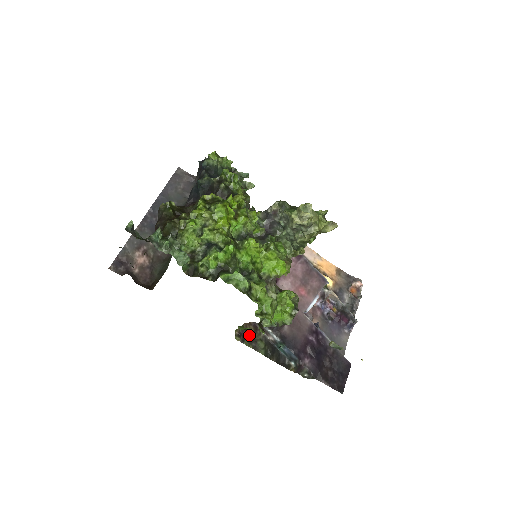
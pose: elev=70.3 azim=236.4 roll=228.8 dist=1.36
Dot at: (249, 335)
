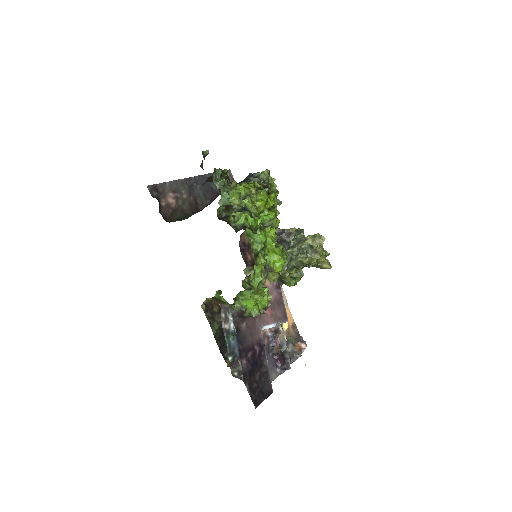
Dot at: (212, 312)
